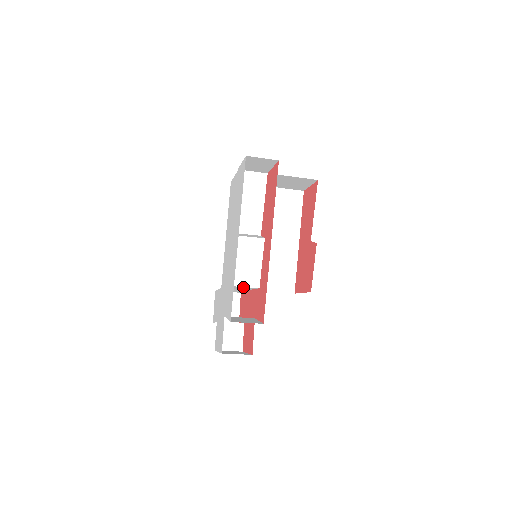
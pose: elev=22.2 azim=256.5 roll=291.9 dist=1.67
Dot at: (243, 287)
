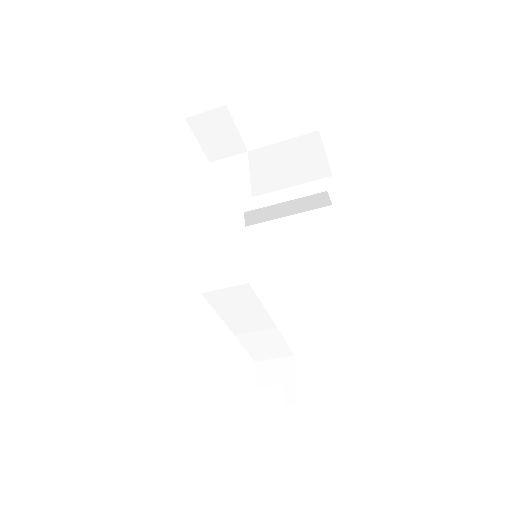
Dot at: (230, 294)
